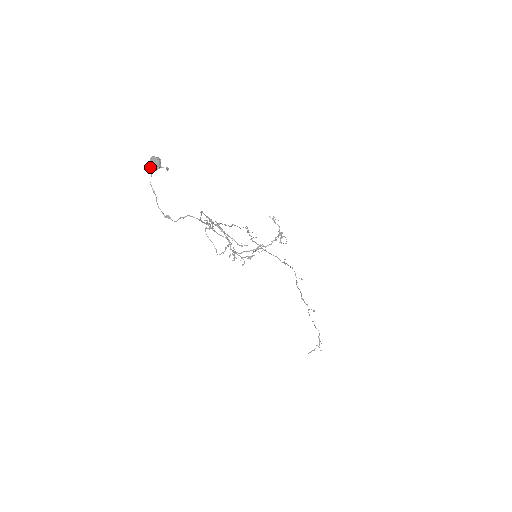
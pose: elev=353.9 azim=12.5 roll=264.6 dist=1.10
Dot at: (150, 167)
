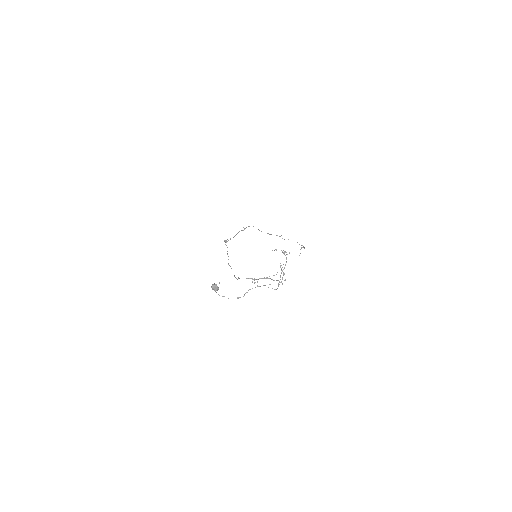
Dot at: (215, 291)
